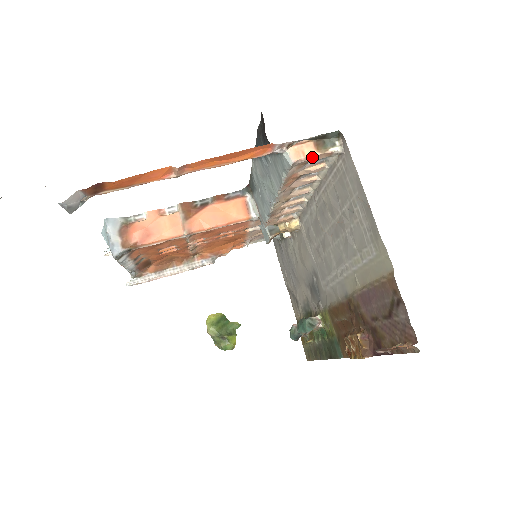
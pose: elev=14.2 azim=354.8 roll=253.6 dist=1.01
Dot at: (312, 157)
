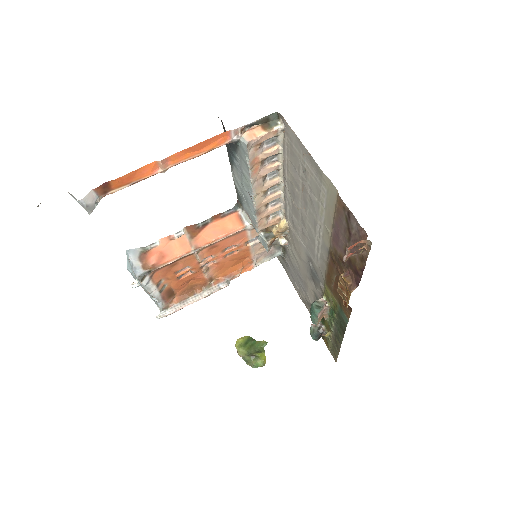
Dot at: (262, 136)
